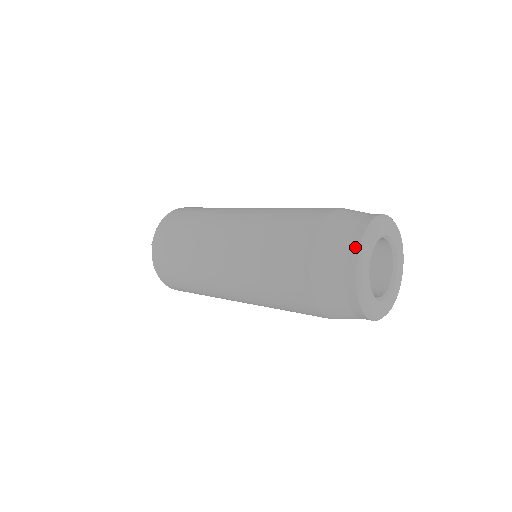
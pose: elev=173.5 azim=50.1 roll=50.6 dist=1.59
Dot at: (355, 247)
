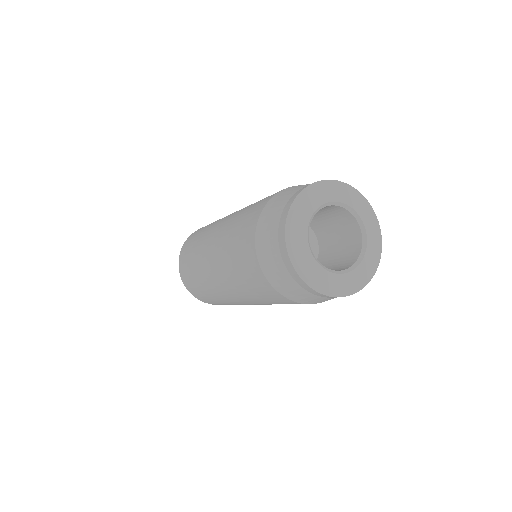
Dot at: (285, 214)
